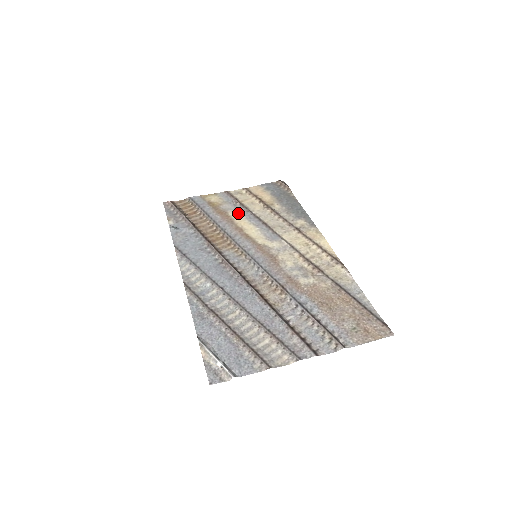
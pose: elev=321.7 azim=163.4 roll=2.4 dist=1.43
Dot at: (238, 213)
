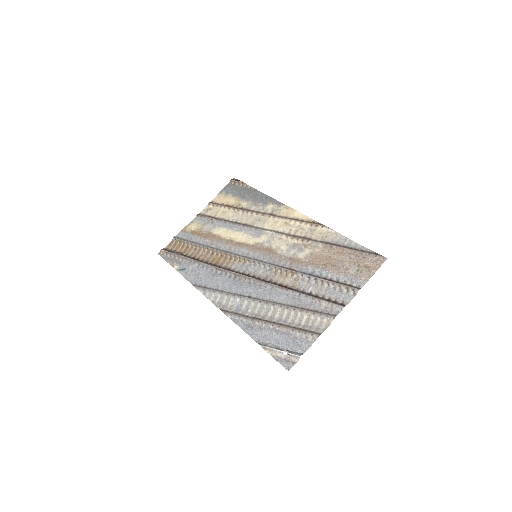
Dot at: (219, 228)
